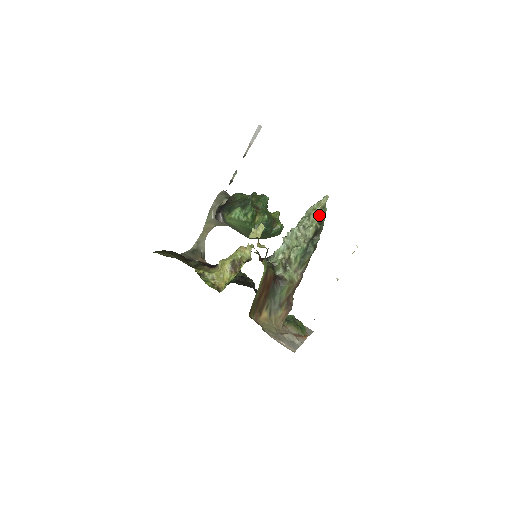
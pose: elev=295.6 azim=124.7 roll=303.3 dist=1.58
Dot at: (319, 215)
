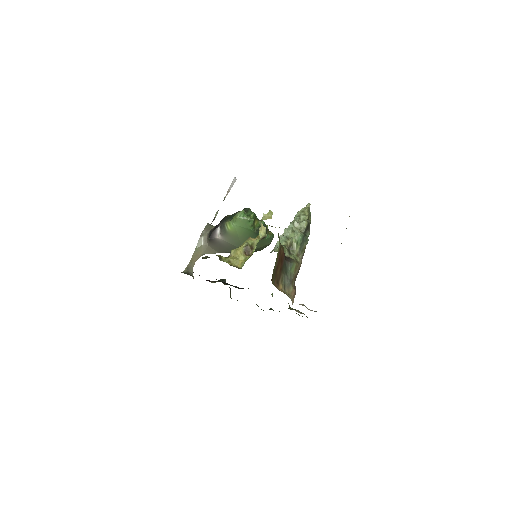
Dot at: (307, 214)
